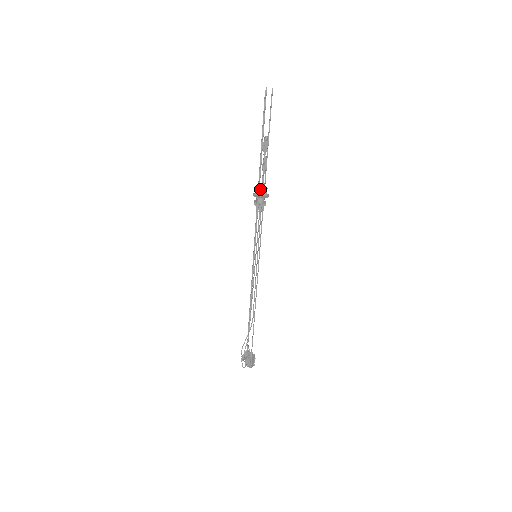
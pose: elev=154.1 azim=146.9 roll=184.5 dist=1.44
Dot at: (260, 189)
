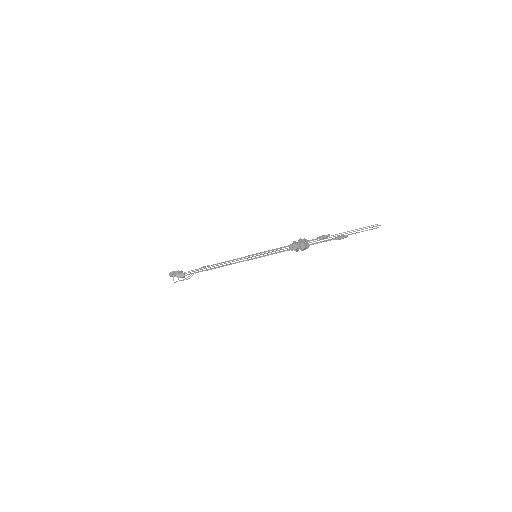
Dot at: (307, 246)
